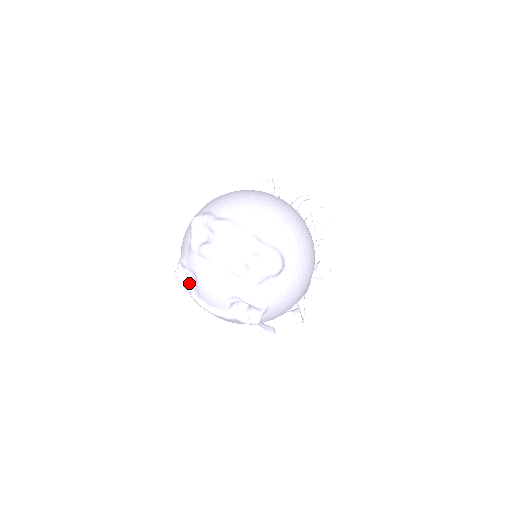
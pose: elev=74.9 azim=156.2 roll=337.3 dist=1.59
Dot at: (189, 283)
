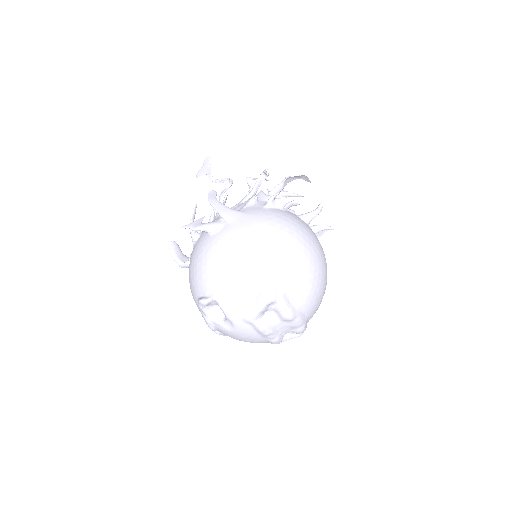
Dot at: (209, 309)
